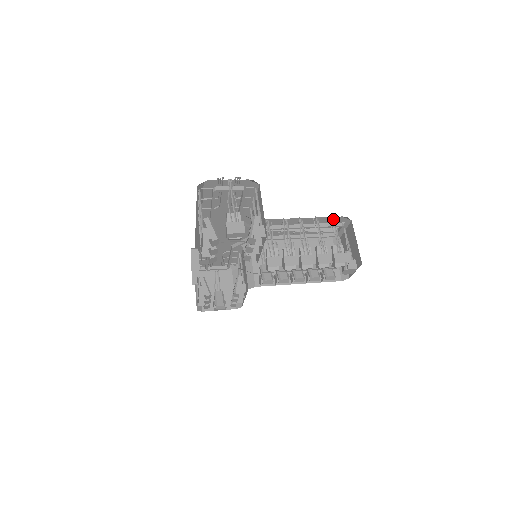
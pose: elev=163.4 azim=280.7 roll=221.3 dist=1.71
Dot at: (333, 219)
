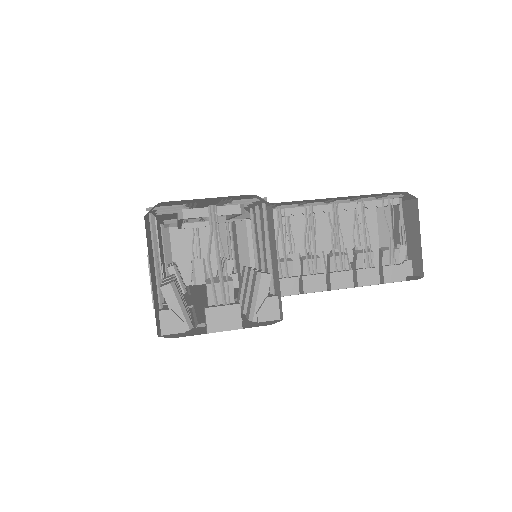
Dot at: (389, 202)
